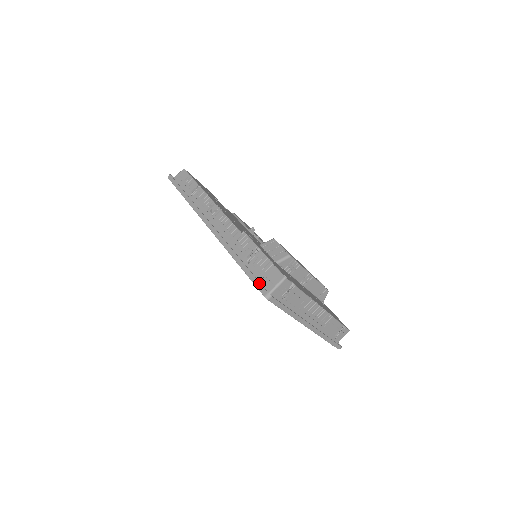
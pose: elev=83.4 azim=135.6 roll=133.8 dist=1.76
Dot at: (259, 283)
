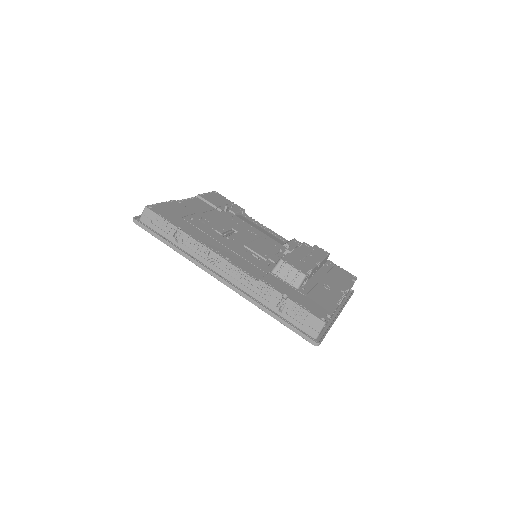
Dot at: (304, 335)
